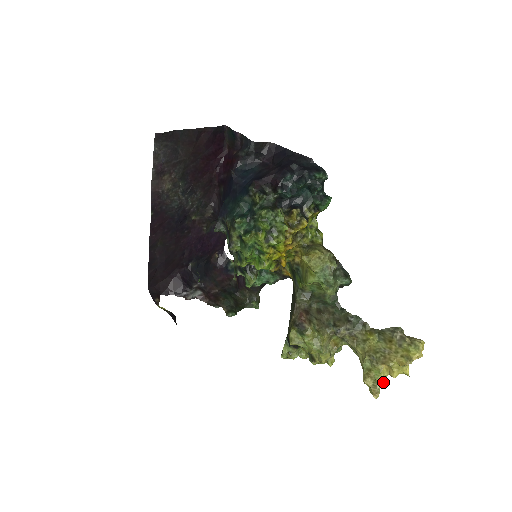
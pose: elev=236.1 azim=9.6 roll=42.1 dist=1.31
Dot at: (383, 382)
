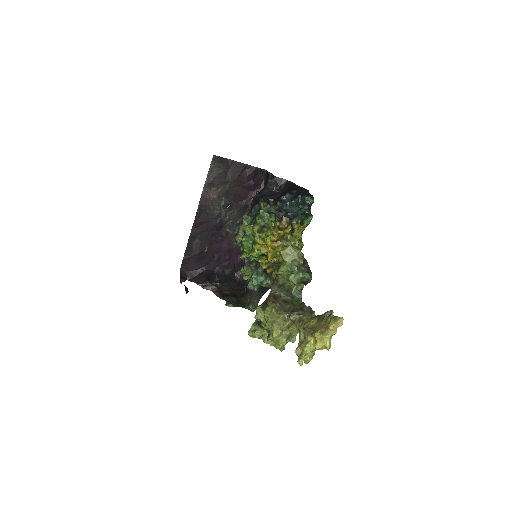
Dot at: (308, 352)
